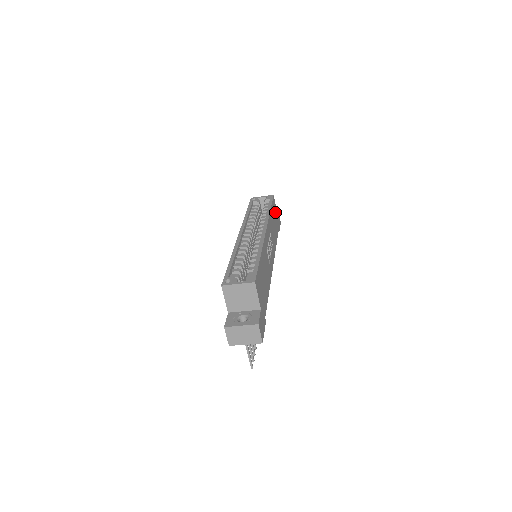
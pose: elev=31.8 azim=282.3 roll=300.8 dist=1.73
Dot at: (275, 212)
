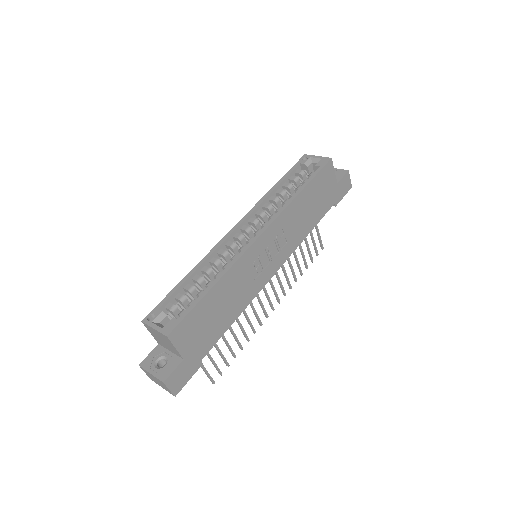
Dot at: (327, 183)
